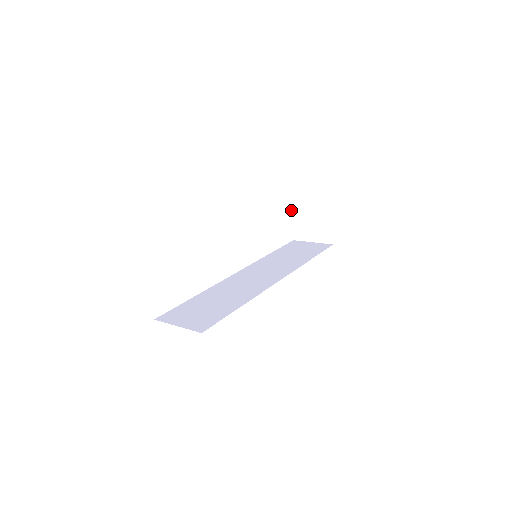
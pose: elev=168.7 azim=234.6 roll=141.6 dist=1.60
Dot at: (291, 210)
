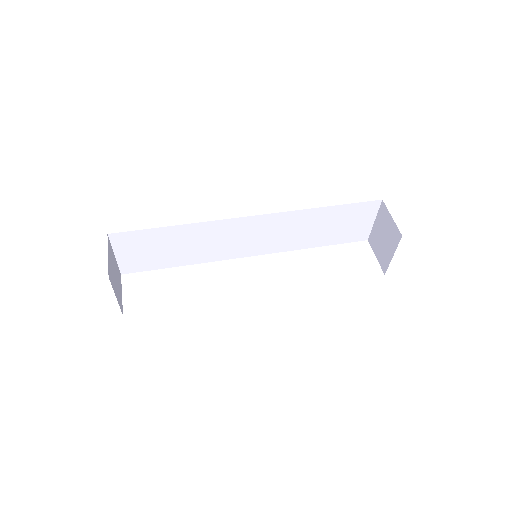
Dot at: occluded
